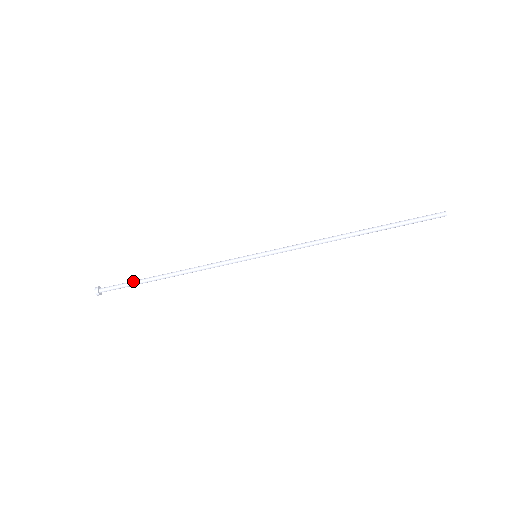
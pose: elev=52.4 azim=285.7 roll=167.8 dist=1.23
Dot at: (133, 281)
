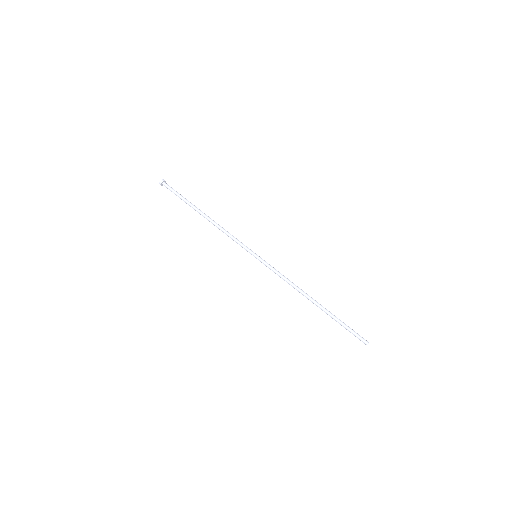
Dot at: (185, 198)
